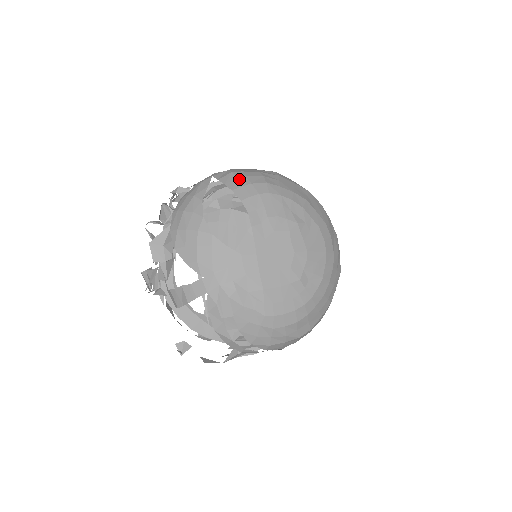
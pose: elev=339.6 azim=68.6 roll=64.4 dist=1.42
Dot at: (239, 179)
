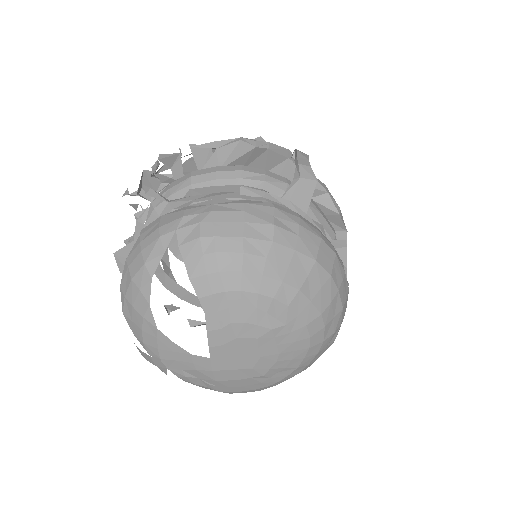
Dot at: (205, 258)
